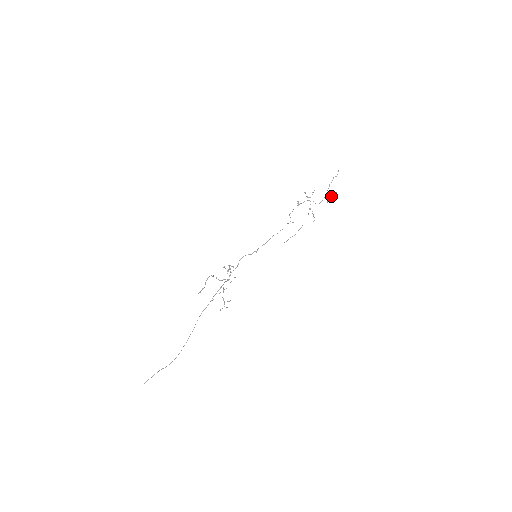
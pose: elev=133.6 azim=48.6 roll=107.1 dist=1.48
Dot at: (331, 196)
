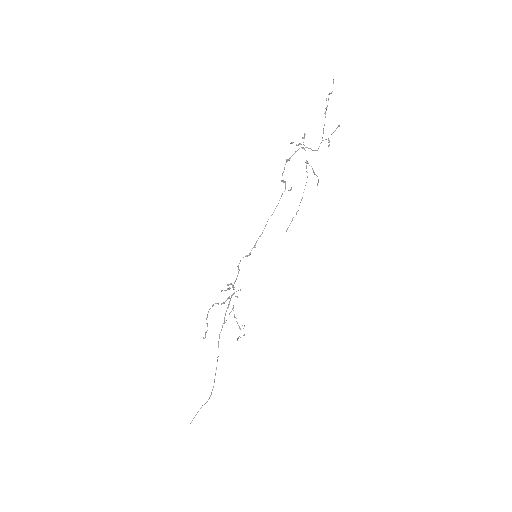
Dot at: occluded
